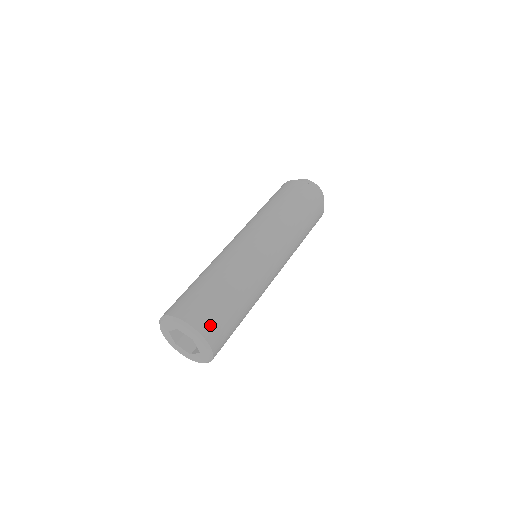
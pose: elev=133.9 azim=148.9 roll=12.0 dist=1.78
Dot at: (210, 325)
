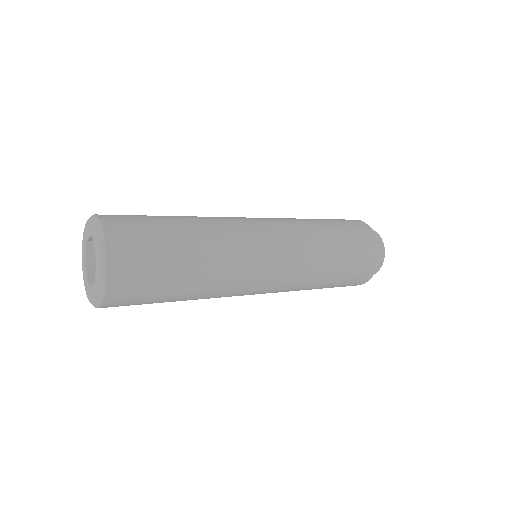
Dot at: (117, 217)
